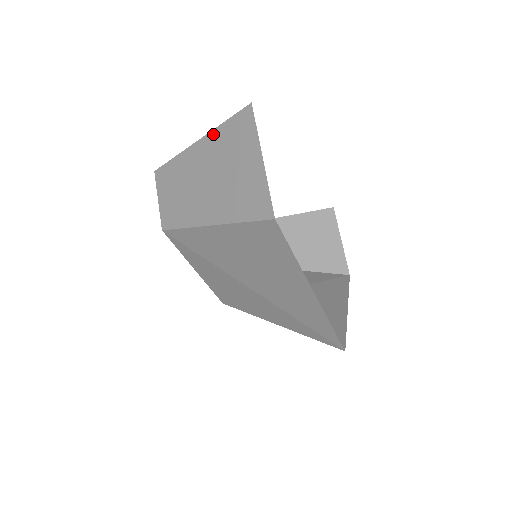
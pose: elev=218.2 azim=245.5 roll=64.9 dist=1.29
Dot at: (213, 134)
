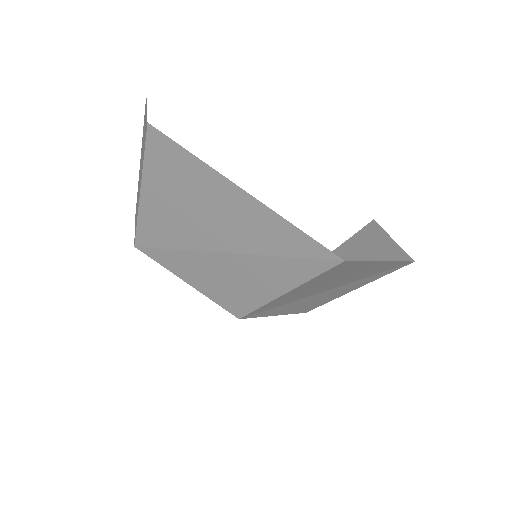
Dot at: occluded
